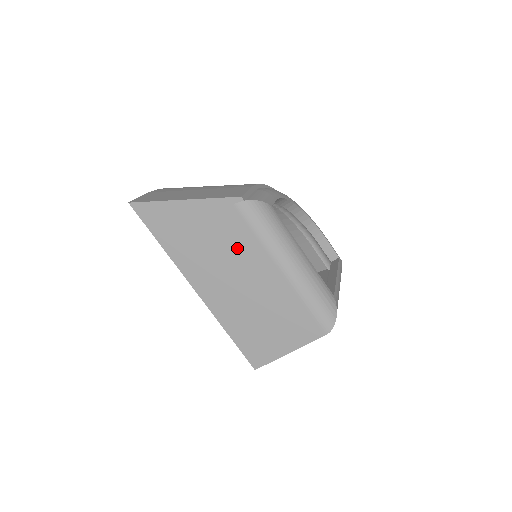
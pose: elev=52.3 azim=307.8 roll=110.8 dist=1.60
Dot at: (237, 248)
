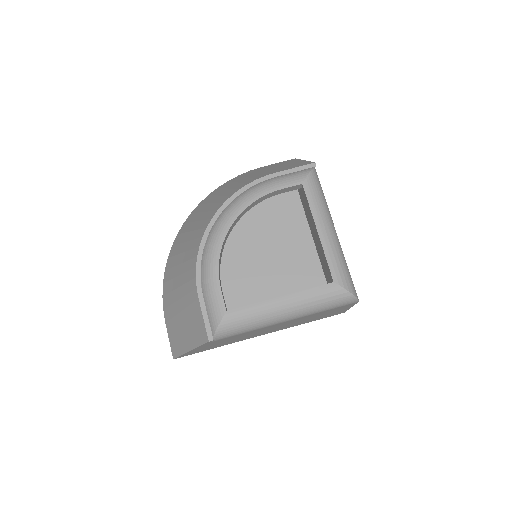
Dot at: (247, 334)
